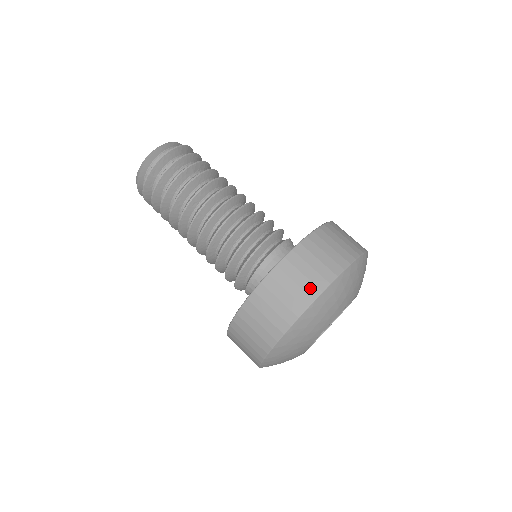
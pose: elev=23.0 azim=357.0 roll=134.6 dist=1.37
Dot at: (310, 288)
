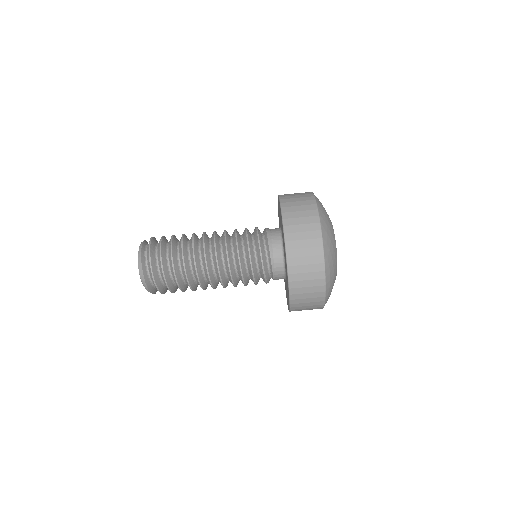
Dot at: (308, 202)
